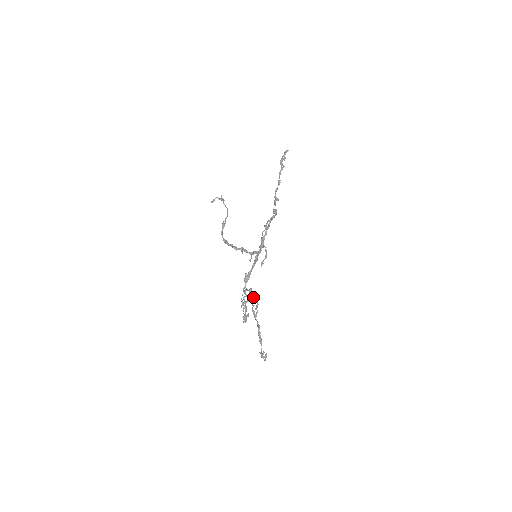
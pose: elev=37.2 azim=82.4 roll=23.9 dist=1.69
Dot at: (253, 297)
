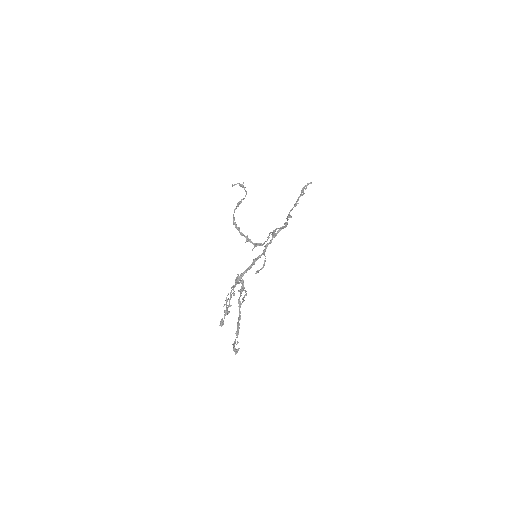
Dot at: (243, 288)
